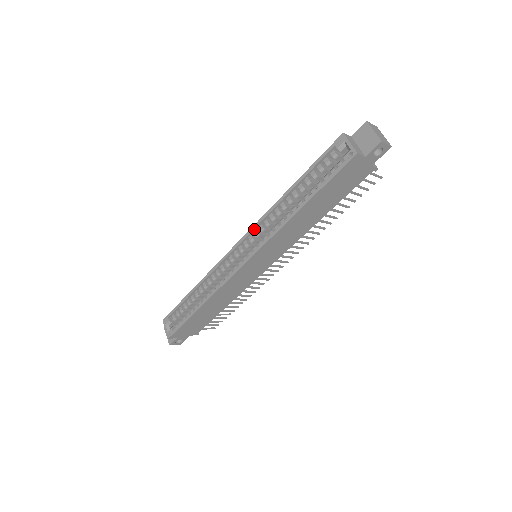
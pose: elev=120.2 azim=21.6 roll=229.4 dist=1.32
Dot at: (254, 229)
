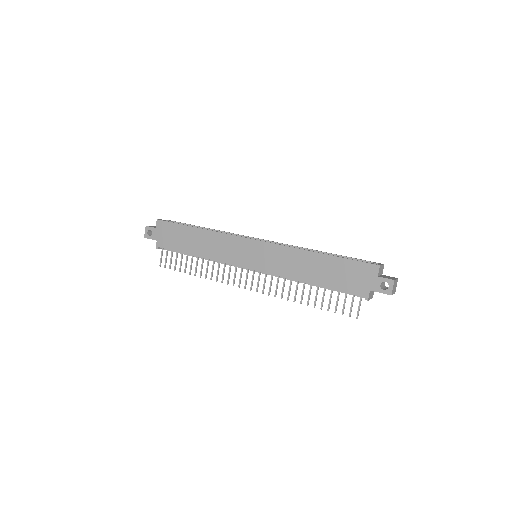
Dot at: (282, 244)
